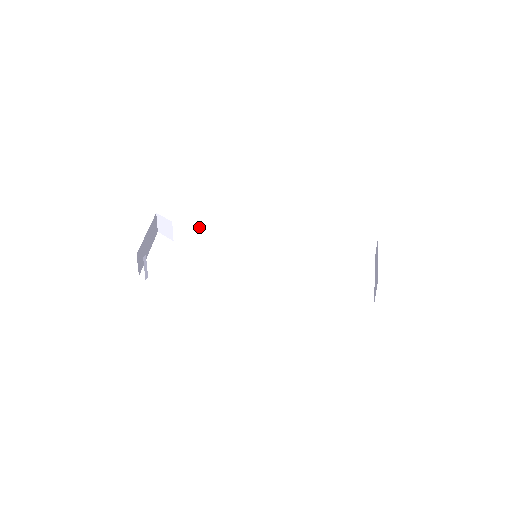
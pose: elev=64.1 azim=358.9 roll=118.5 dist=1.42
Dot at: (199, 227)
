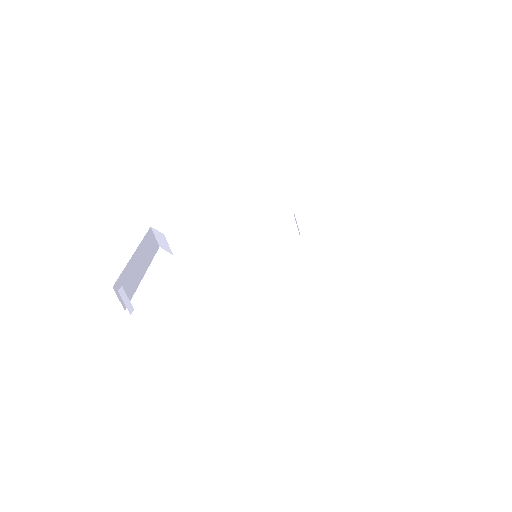
Dot at: (194, 233)
